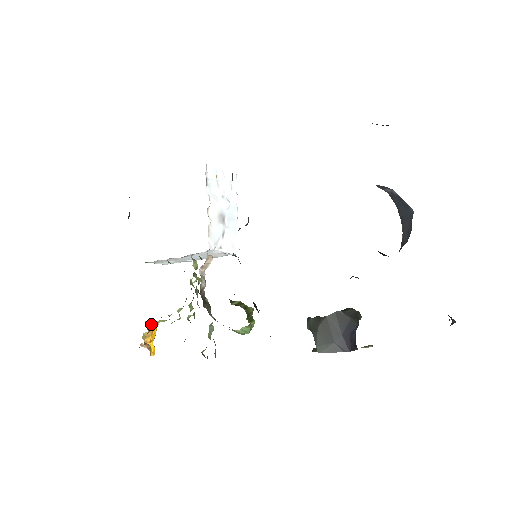
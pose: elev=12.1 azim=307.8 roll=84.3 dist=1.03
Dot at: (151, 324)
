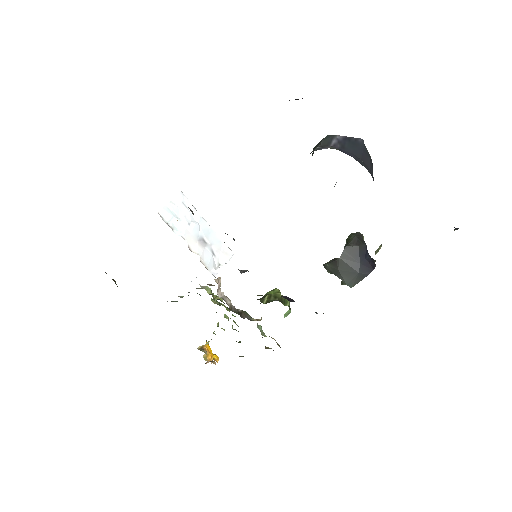
Dot at: (203, 346)
